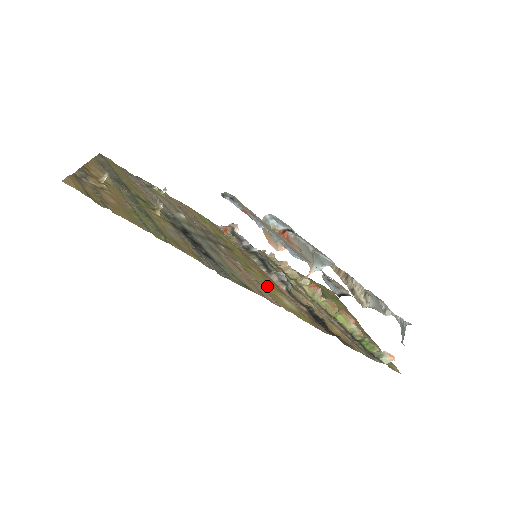
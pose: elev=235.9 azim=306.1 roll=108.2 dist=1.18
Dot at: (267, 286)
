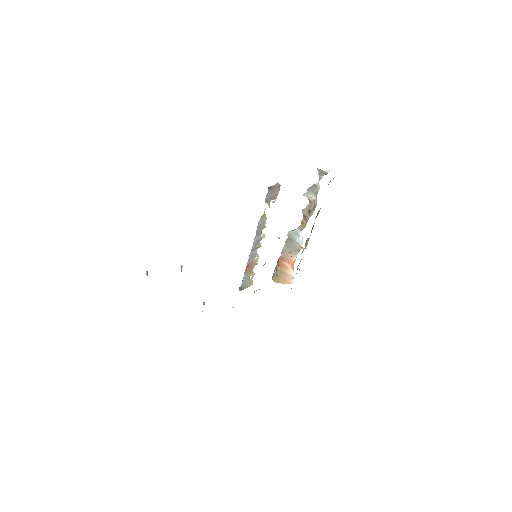
Dot at: occluded
